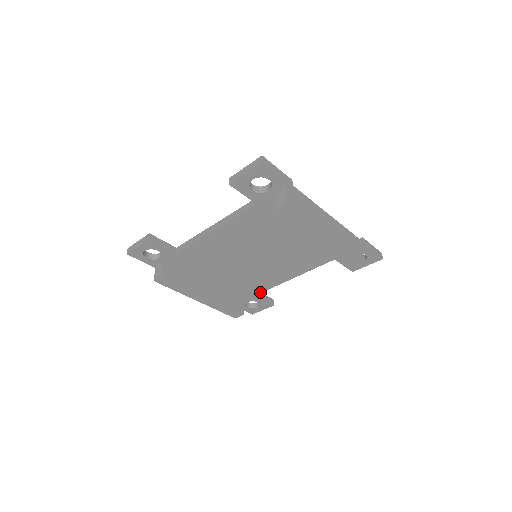
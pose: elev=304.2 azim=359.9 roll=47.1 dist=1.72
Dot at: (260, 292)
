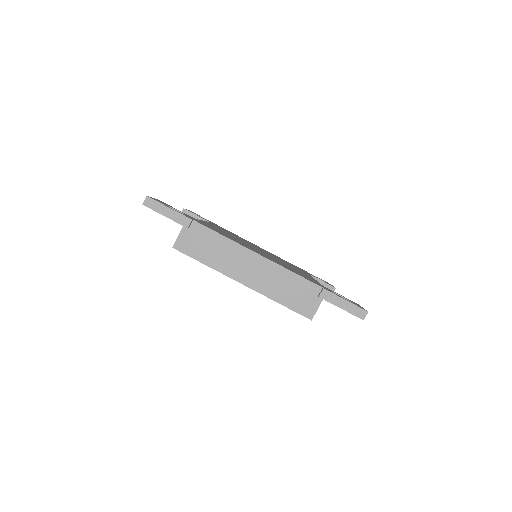
Dot at: occluded
